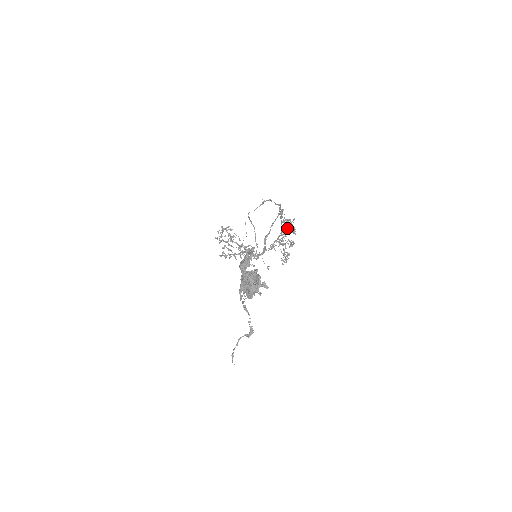
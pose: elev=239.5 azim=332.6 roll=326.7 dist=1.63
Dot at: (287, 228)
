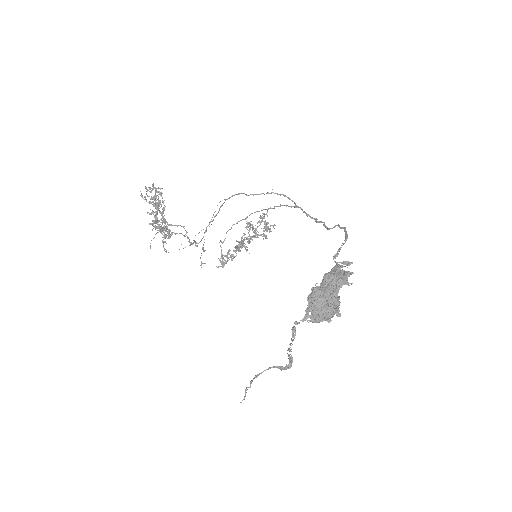
Dot at: (252, 230)
